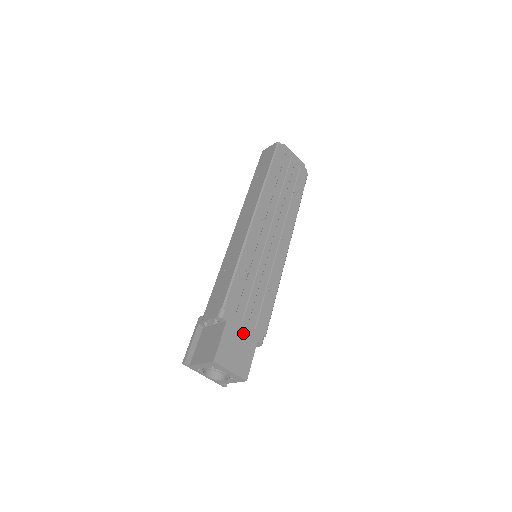
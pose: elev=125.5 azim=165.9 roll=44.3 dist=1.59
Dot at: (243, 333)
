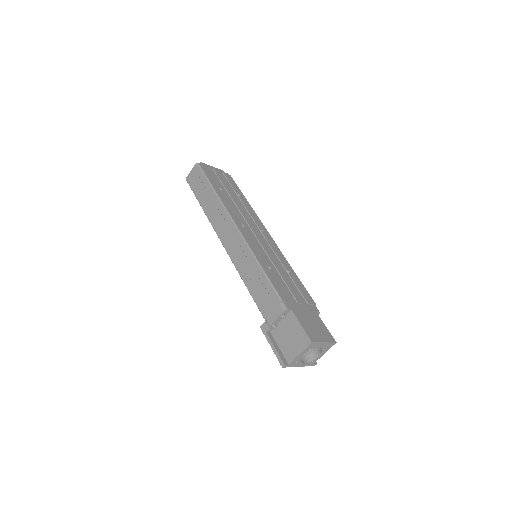
Dot at: (305, 312)
